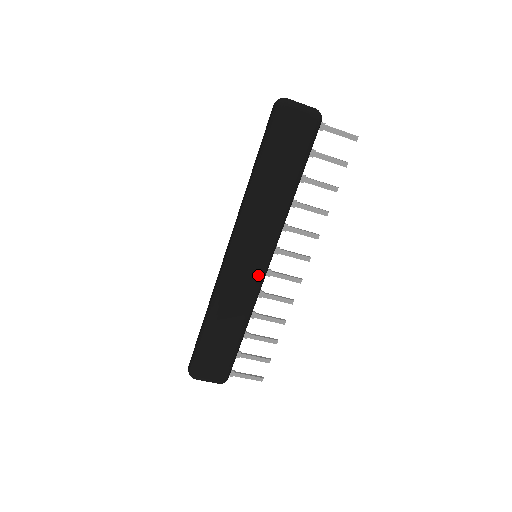
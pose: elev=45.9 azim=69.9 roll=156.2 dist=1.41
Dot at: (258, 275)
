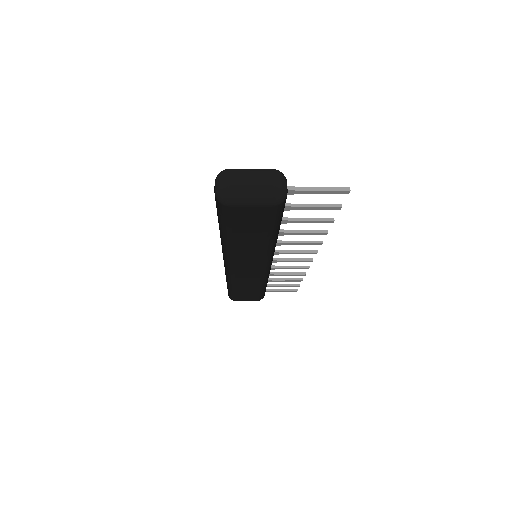
Dot at: (261, 273)
